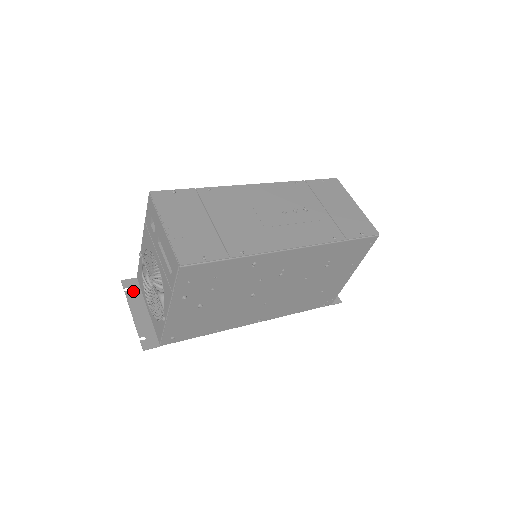
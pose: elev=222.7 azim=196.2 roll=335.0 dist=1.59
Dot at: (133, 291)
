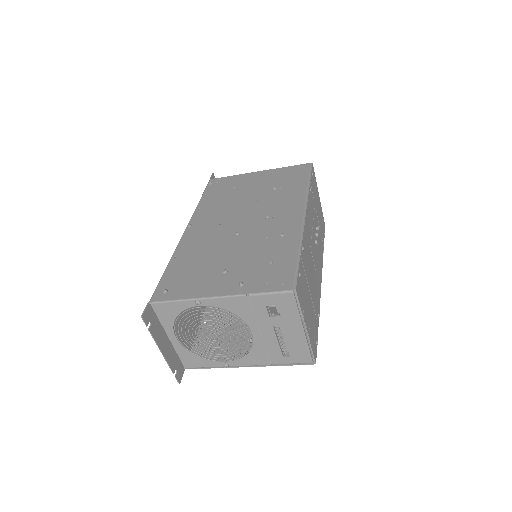
Dot at: (153, 324)
